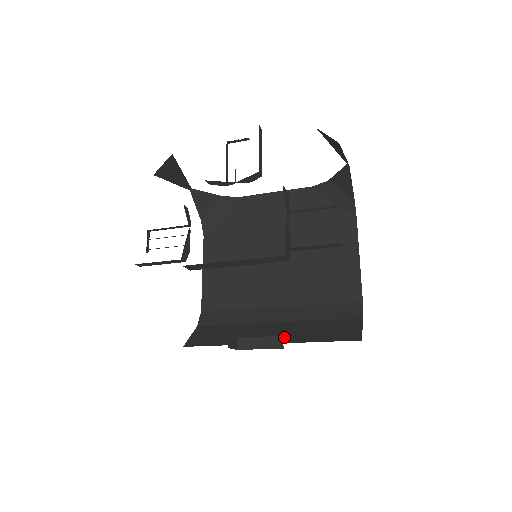
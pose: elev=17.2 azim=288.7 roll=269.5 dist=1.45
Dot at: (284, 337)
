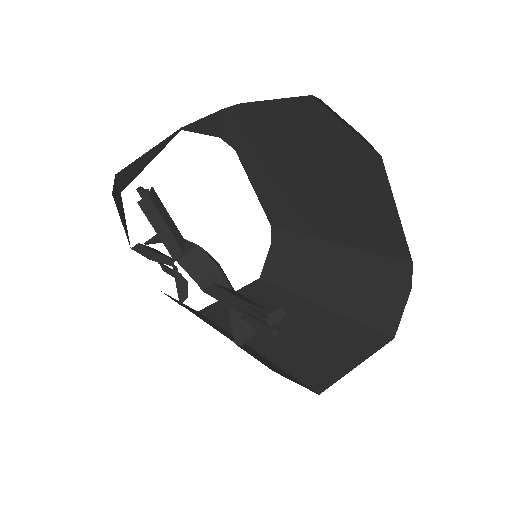
Dot at: (330, 297)
